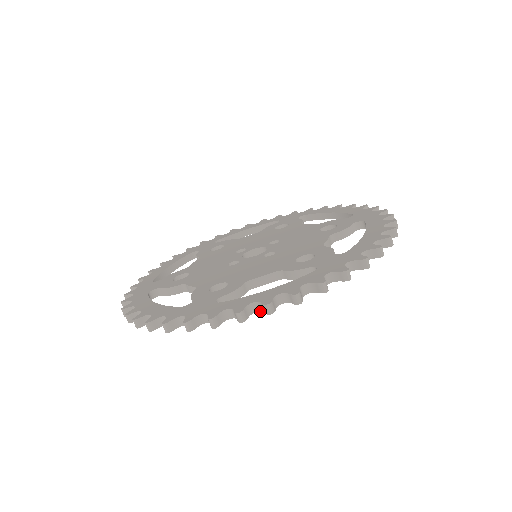
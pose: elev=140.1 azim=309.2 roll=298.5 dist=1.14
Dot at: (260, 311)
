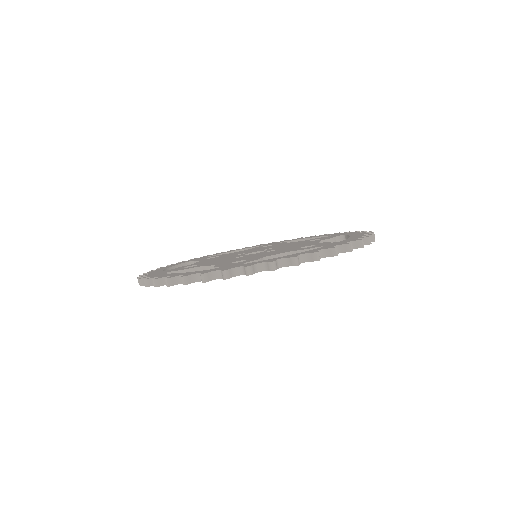
Dot at: (286, 266)
